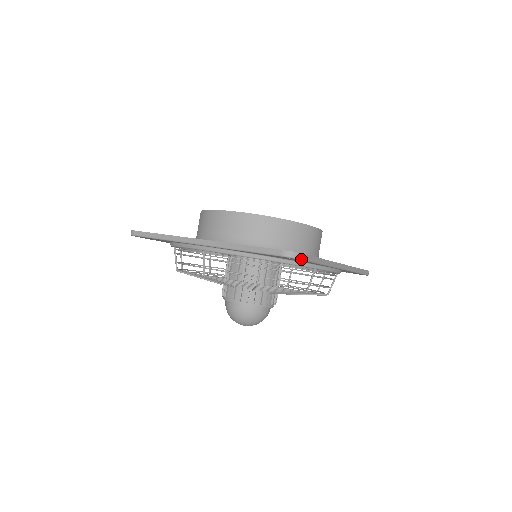
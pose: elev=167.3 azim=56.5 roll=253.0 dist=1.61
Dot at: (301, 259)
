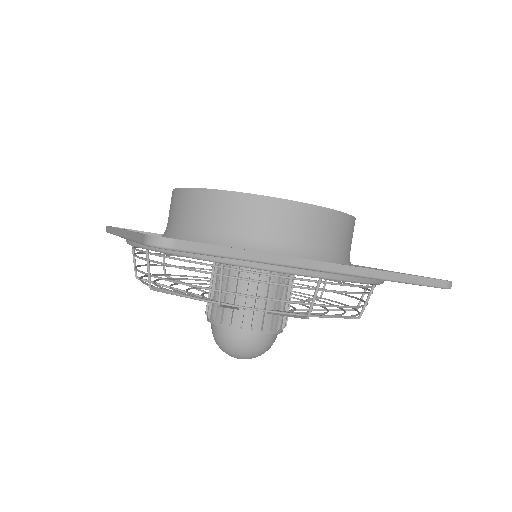
Dot at: occluded
